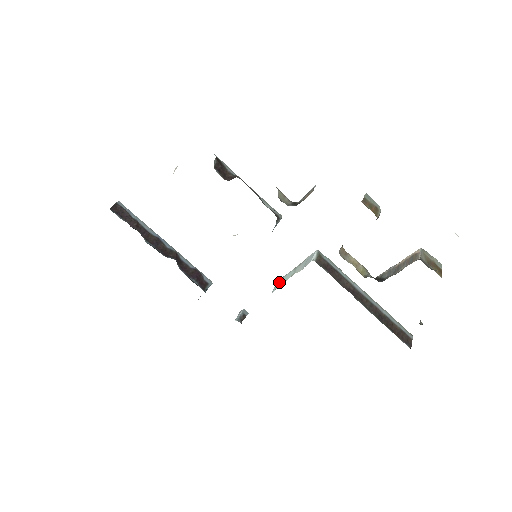
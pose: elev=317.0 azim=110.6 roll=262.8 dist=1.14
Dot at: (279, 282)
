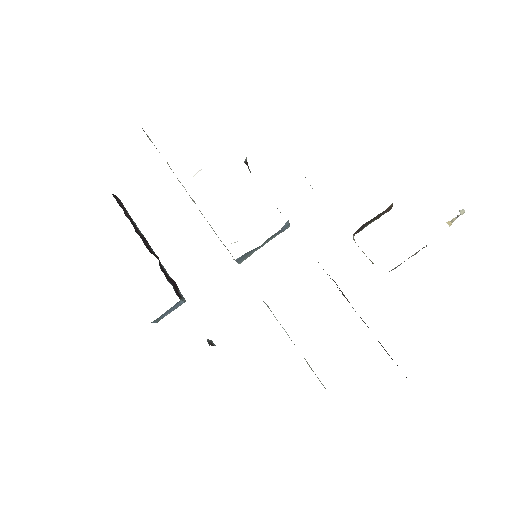
Dot at: occluded
